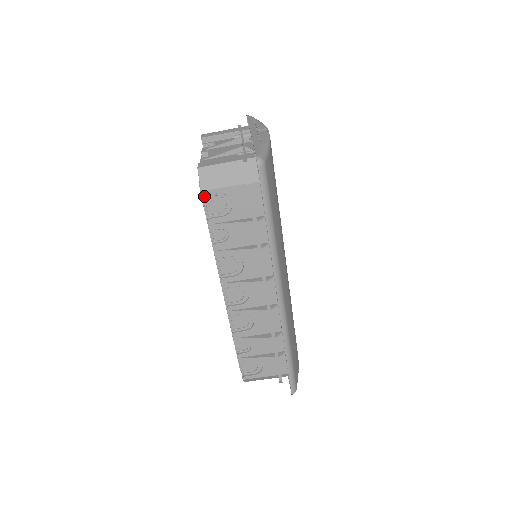
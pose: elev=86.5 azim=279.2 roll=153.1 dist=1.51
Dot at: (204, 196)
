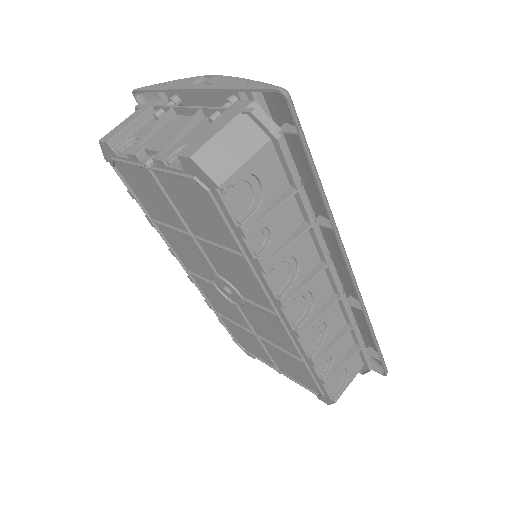
Dot at: (223, 193)
